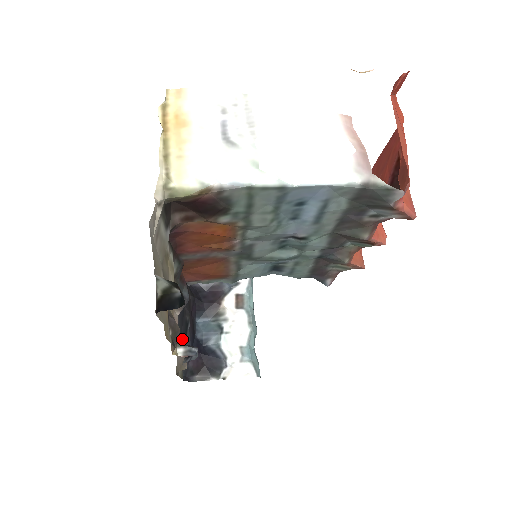
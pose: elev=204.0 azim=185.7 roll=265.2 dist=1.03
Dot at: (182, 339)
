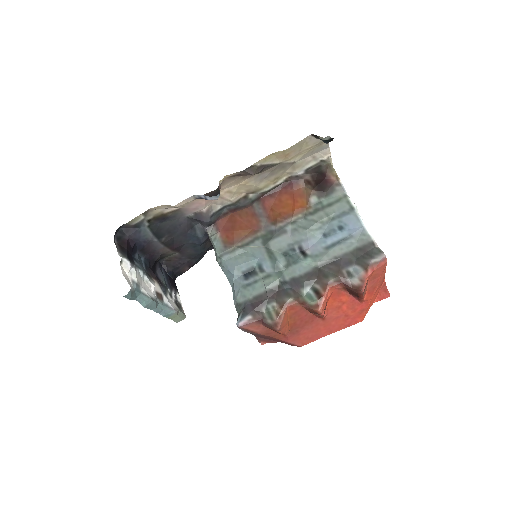
Dot at: (159, 226)
